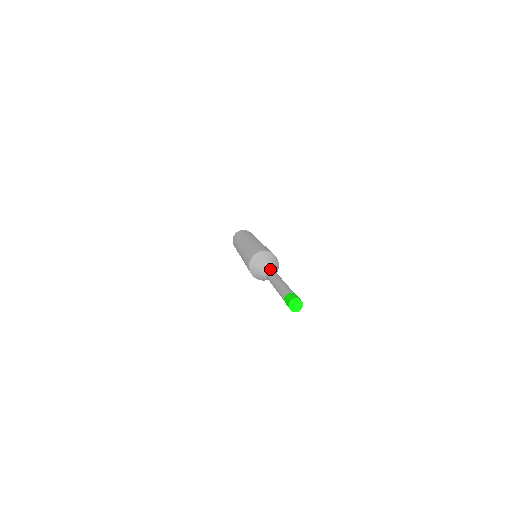
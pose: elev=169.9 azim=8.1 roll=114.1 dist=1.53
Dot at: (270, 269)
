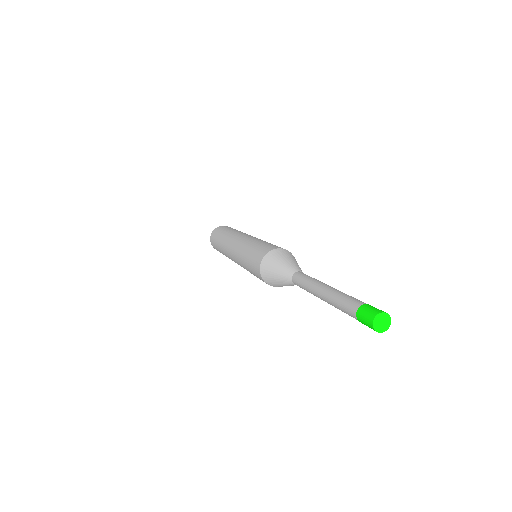
Dot at: occluded
